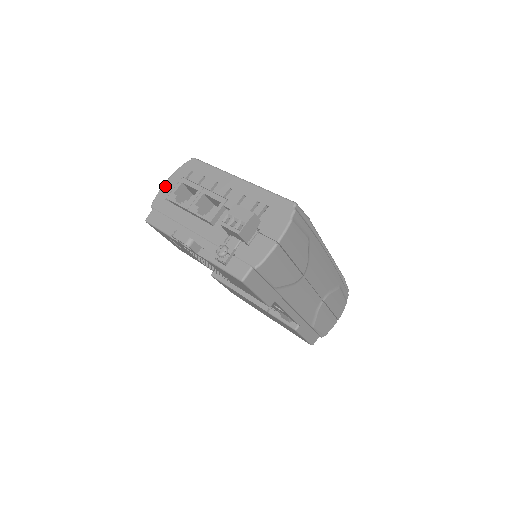
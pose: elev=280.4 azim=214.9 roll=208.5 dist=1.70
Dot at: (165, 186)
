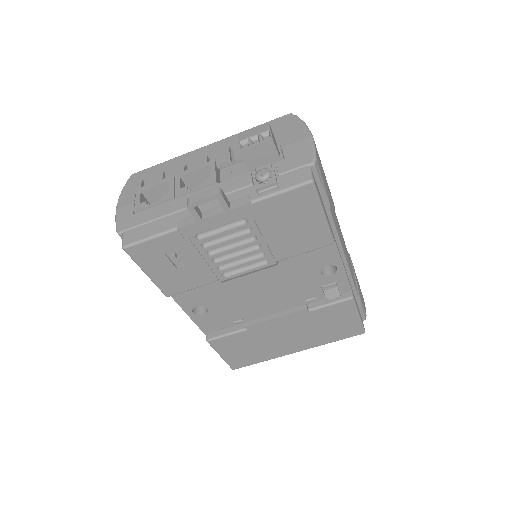
Dot at: (120, 208)
